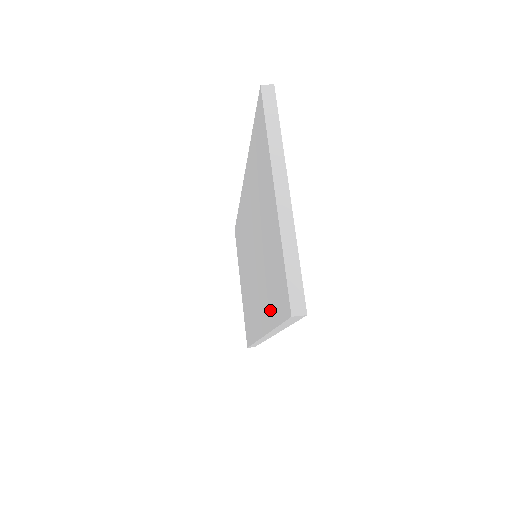
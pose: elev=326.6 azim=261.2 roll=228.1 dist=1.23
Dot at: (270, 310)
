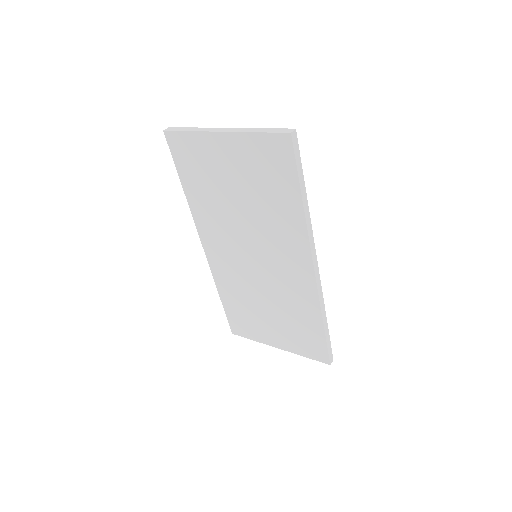
Dot at: (290, 208)
